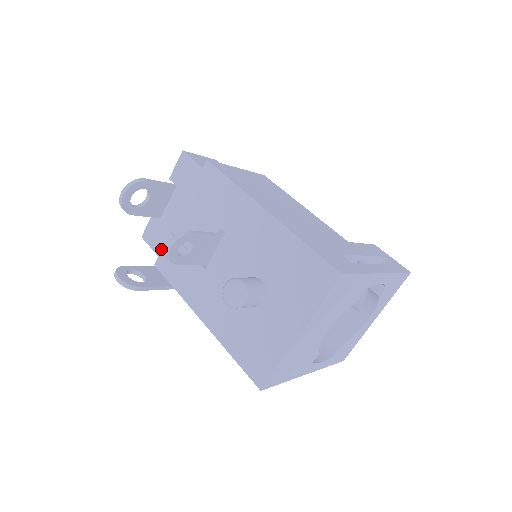
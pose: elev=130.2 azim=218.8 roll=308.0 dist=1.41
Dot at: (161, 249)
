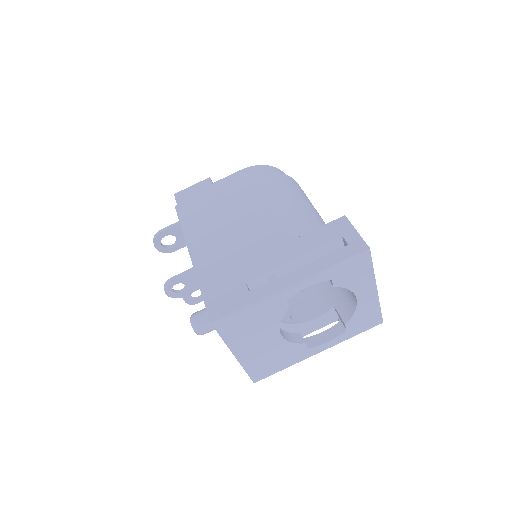
Dot at: occluded
